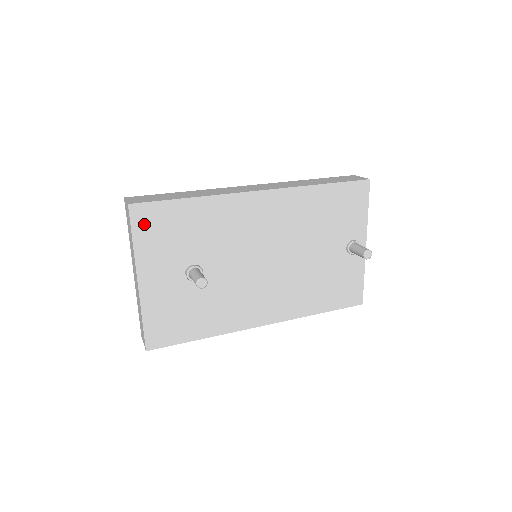
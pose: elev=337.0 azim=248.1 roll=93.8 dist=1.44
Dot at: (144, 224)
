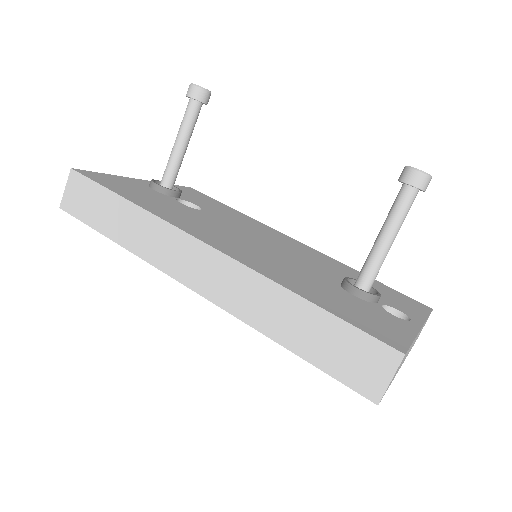
Dot at: occluded
